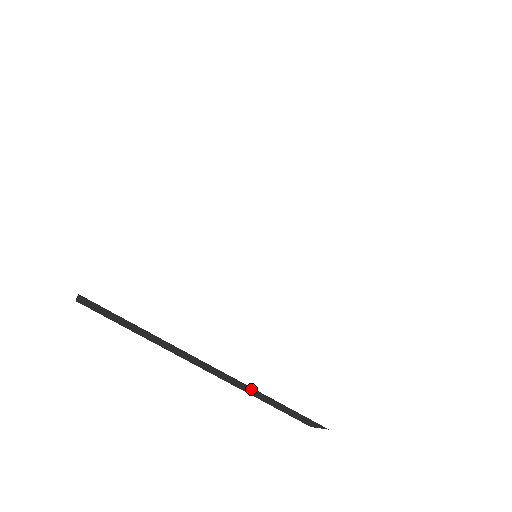
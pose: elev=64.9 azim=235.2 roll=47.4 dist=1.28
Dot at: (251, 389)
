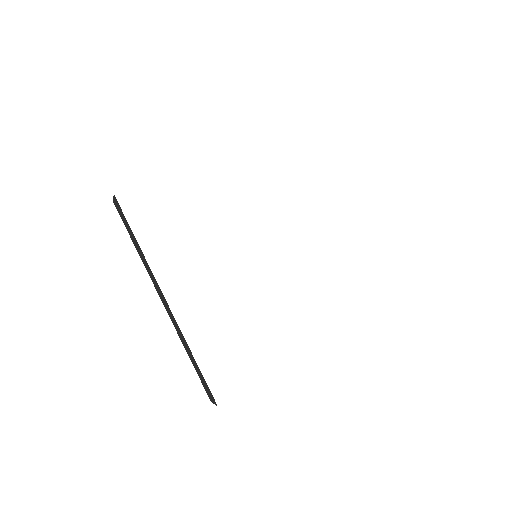
Dot at: (182, 336)
